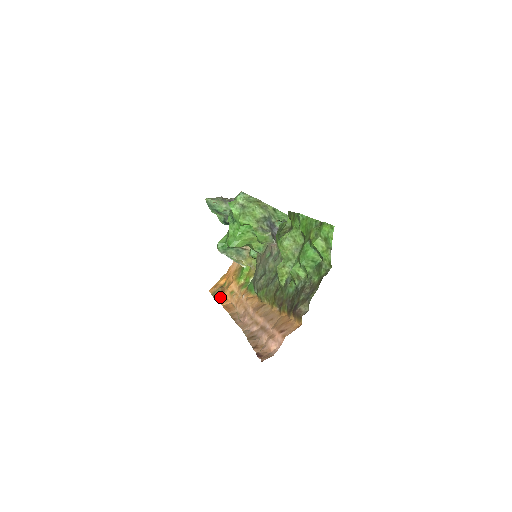
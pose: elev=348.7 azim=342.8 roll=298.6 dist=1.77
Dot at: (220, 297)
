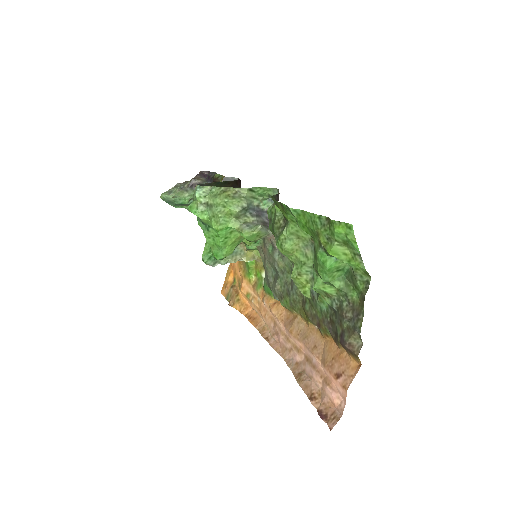
Dot at: (237, 303)
